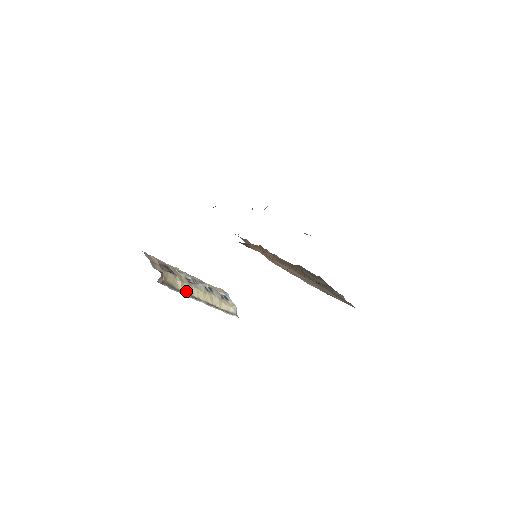
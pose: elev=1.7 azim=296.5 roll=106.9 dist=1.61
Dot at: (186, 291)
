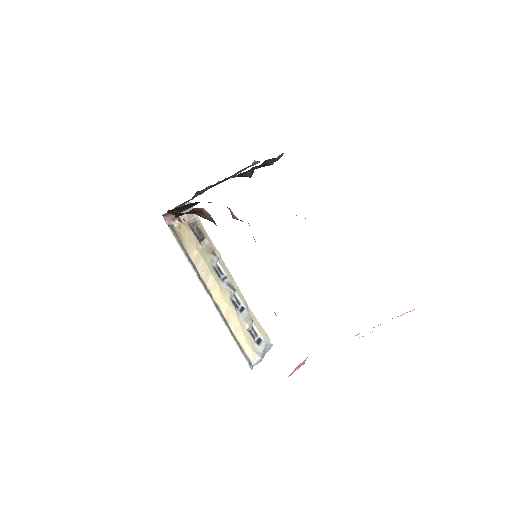
Dot at: (198, 267)
